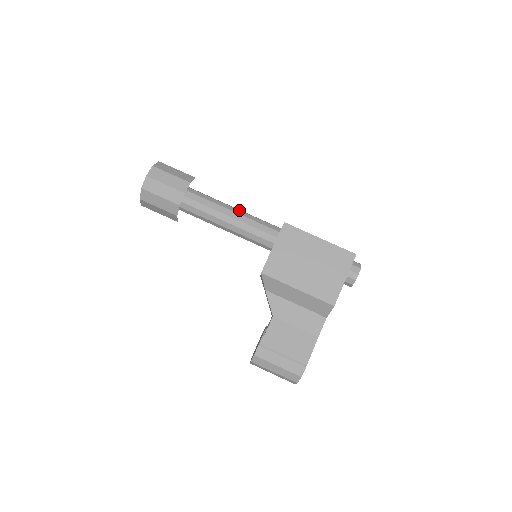
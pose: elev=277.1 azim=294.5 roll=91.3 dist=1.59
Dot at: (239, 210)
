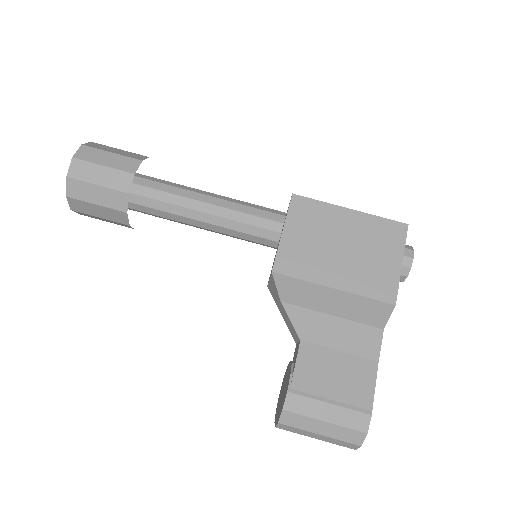
Dot at: (220, 195)
